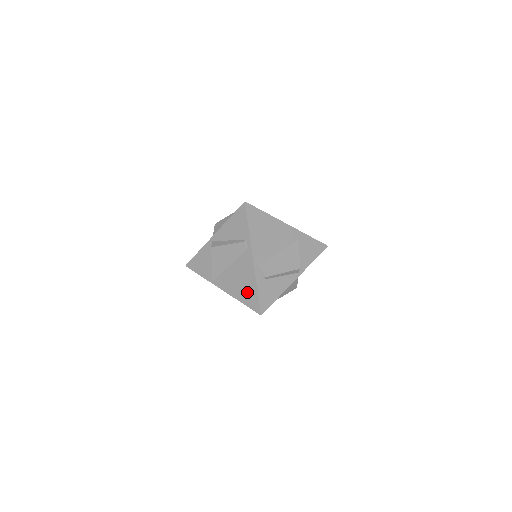
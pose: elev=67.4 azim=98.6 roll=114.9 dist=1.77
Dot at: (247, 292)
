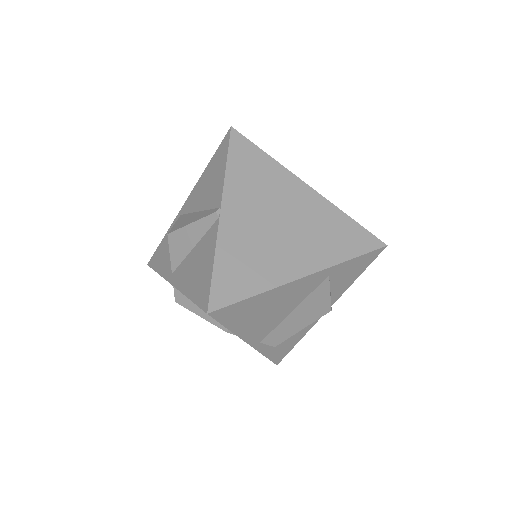
Dot at: occluded
